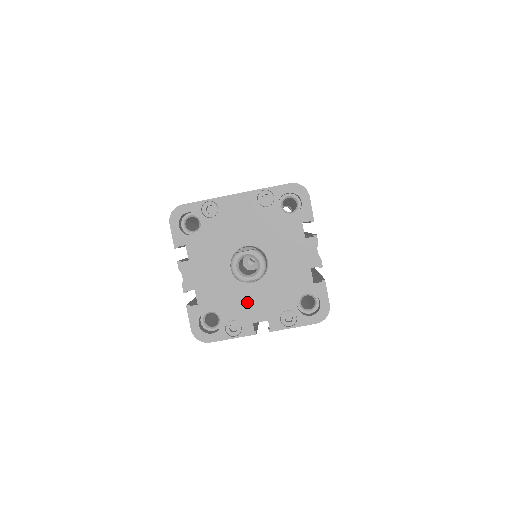
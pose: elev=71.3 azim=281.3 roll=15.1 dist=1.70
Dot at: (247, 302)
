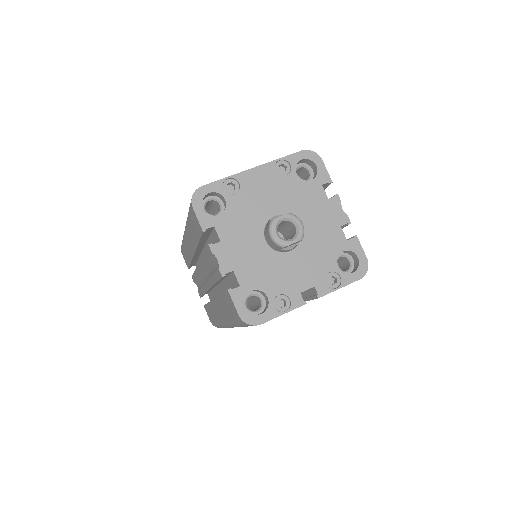
Dot at: (289, 272)
